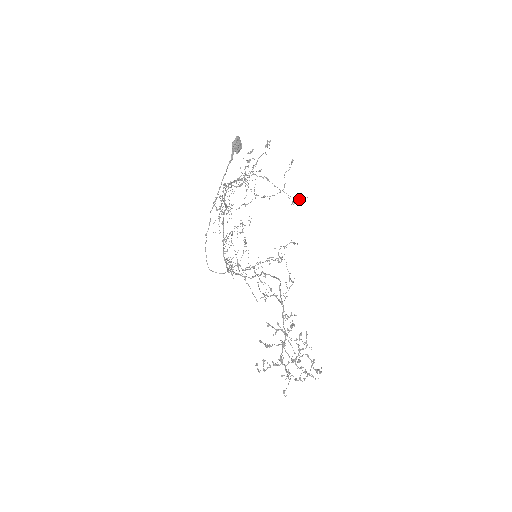
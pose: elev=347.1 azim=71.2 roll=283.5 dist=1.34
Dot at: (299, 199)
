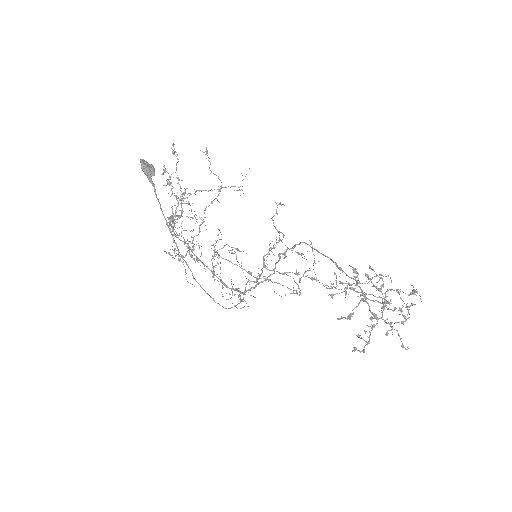
Dot at: (243, 179)
